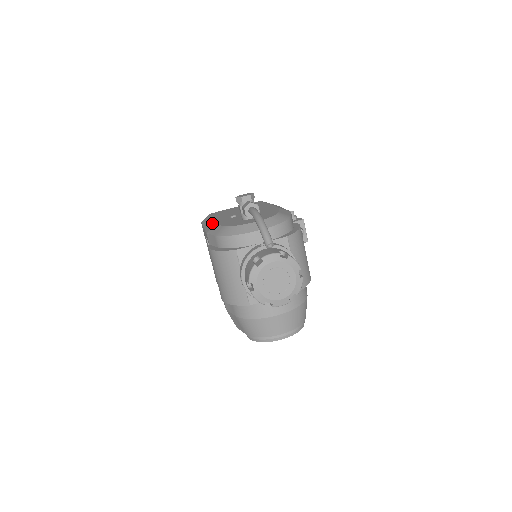
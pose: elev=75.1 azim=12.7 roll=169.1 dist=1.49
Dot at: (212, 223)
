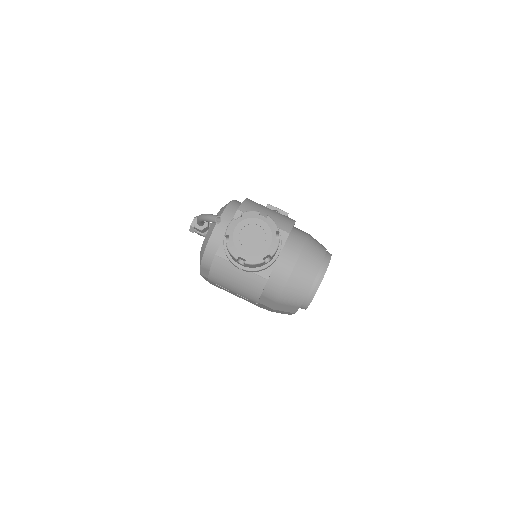
Dot at: occluded
